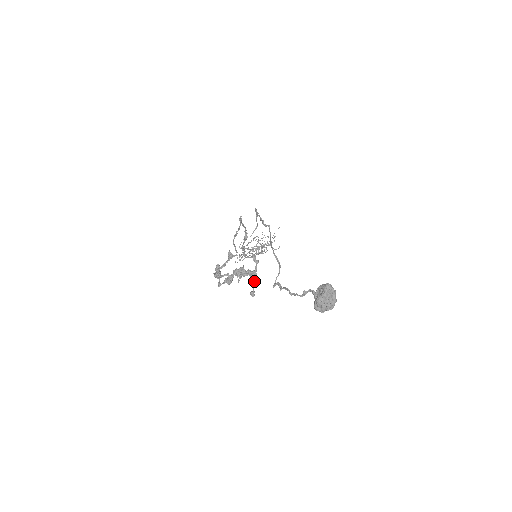
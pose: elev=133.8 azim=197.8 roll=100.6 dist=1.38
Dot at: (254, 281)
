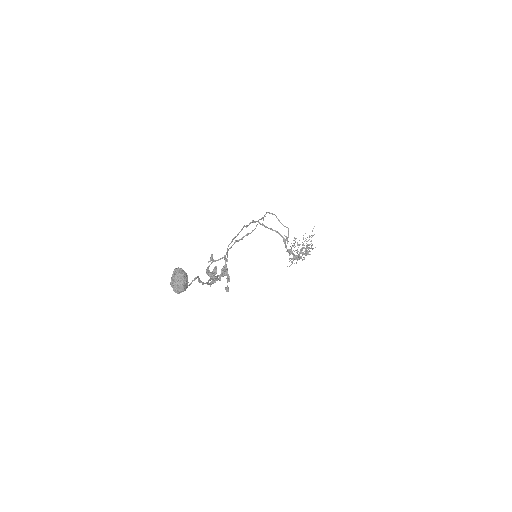
Dot at: (227, 278)
